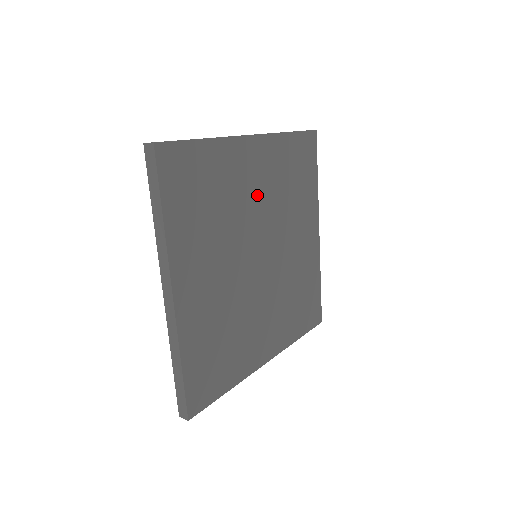
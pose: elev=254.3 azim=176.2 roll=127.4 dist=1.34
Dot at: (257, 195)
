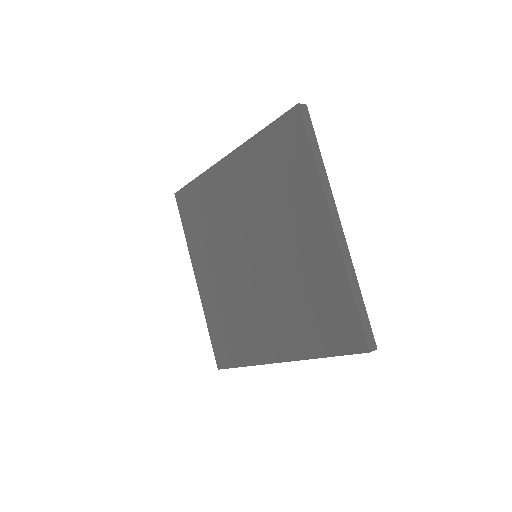
Dot at: occluded
